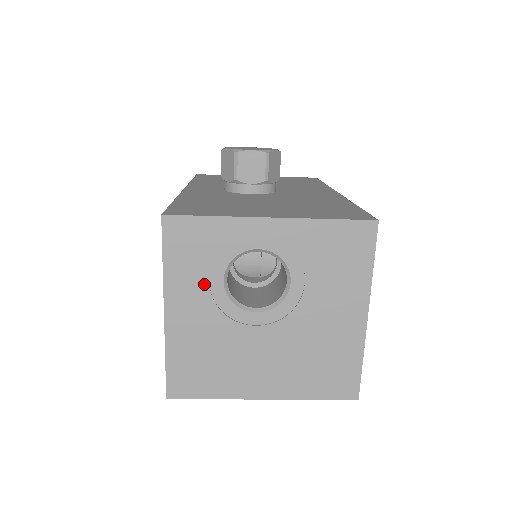
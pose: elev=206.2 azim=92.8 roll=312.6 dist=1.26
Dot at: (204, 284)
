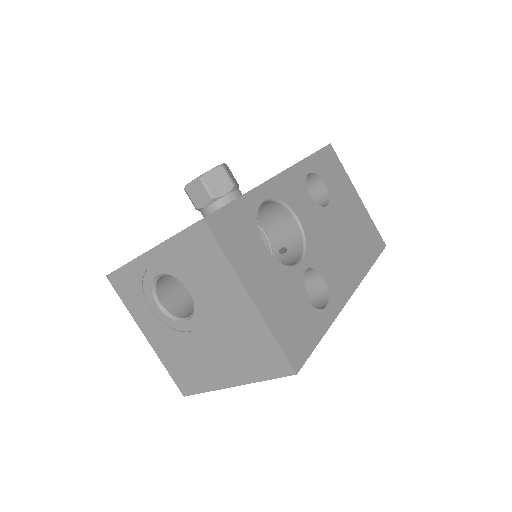
Dot at: (150, 311)
